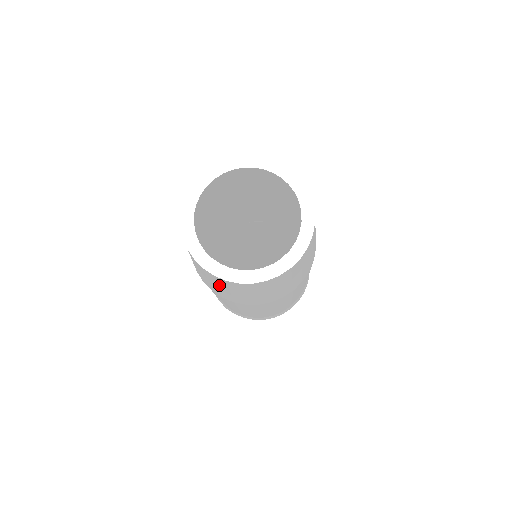
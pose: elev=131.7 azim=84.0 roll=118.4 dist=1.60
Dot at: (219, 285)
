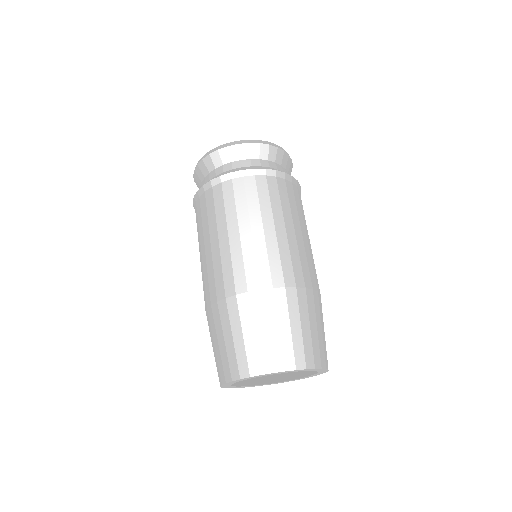
Dot at: occluded
